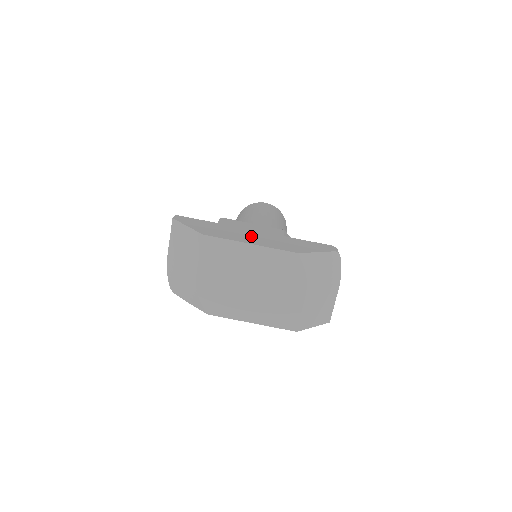
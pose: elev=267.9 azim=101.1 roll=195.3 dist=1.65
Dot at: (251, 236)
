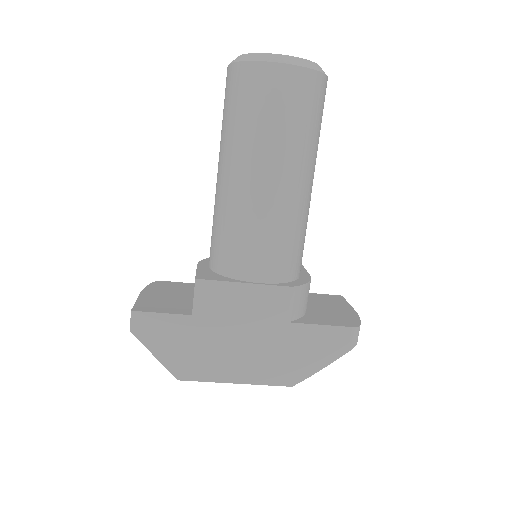
Dot at: (239, 352)
